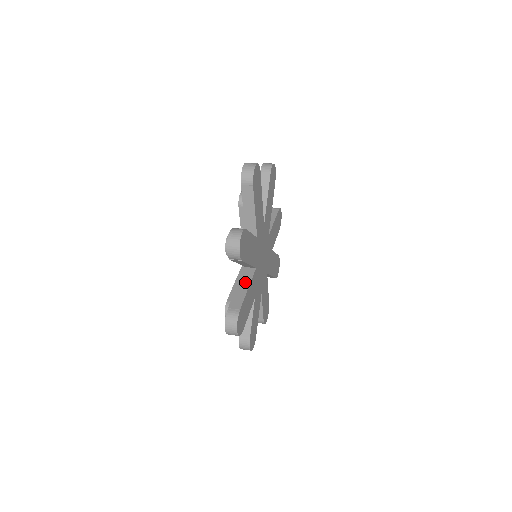
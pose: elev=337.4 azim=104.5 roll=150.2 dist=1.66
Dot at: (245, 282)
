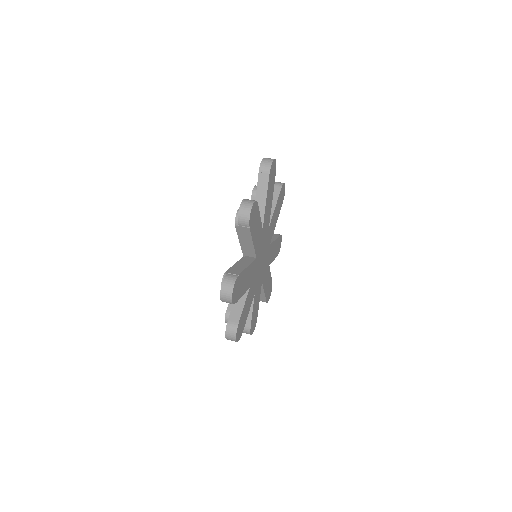
Dot at: (245, 263)
